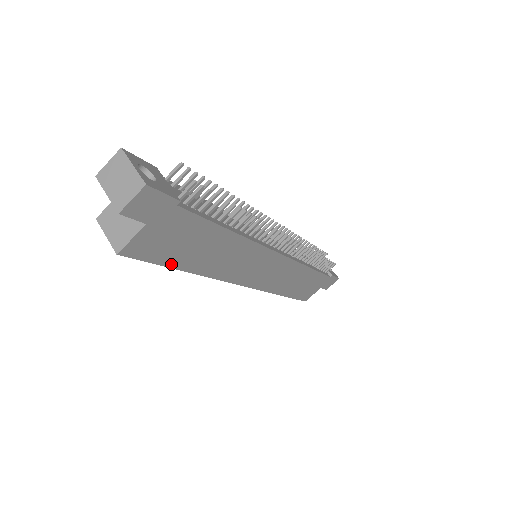
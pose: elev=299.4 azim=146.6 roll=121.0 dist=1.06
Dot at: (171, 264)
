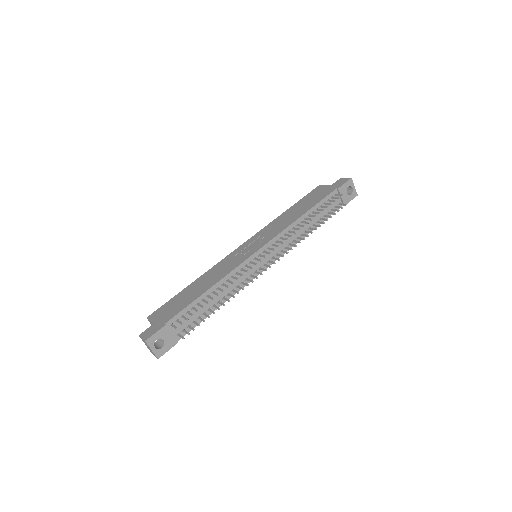
Dot at: occluded
